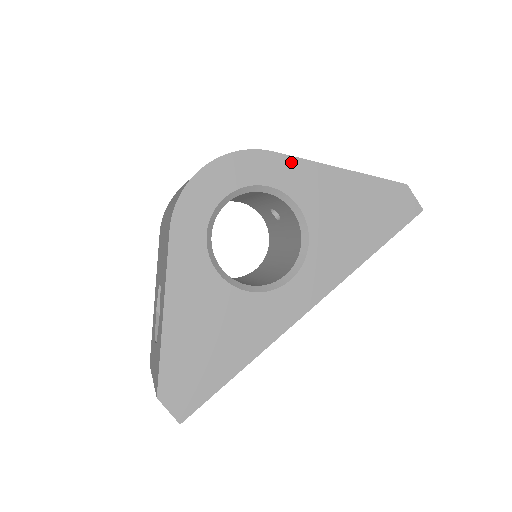
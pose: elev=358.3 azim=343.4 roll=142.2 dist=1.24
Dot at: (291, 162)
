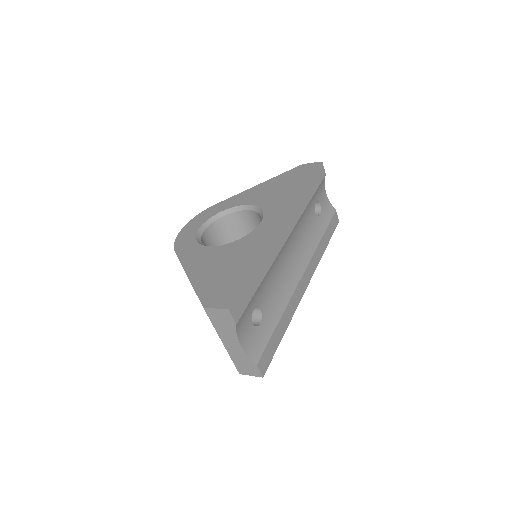
Dot at: (229, 200)
